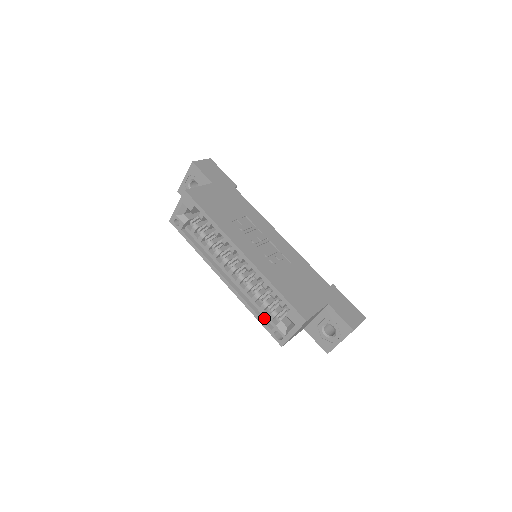
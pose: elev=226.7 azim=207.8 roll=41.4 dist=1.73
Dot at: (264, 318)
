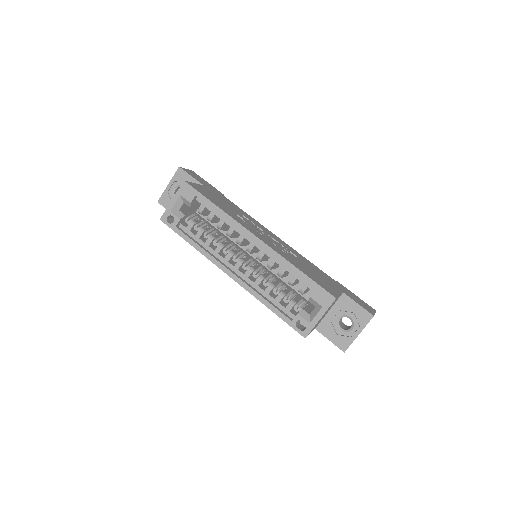
Dot at: (281, 310)
